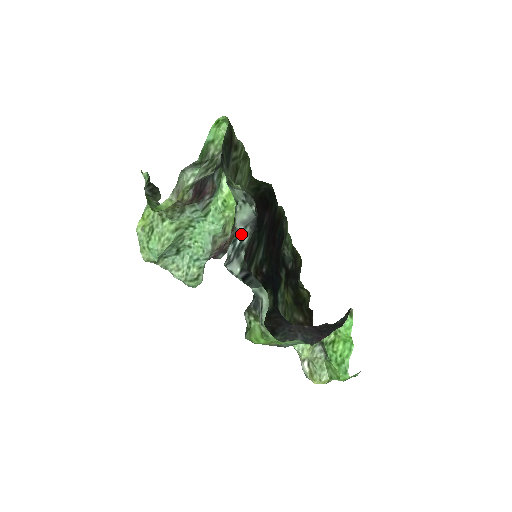
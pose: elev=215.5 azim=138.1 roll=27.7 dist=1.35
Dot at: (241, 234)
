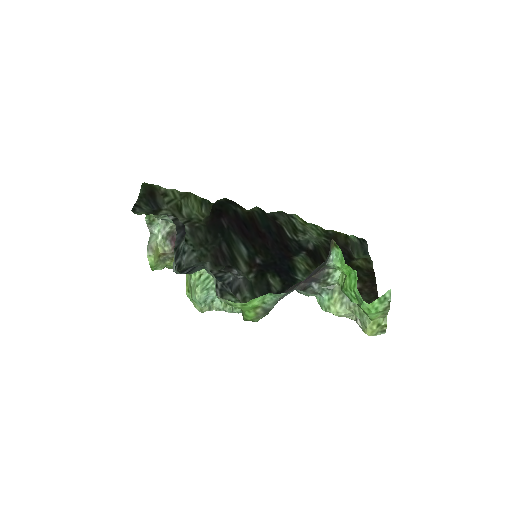
Dot at: (183, 244)
